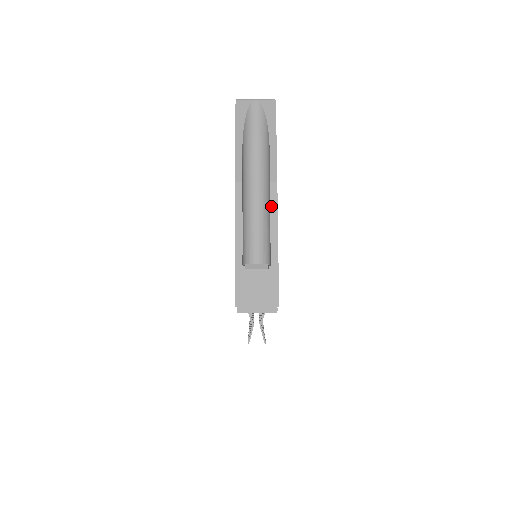
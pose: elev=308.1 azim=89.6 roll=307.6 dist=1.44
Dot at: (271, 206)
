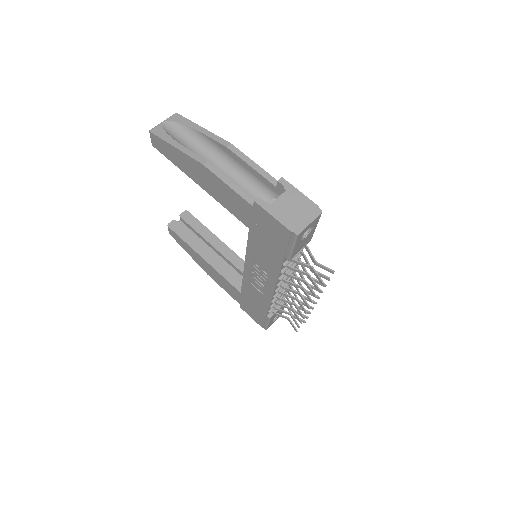
Dot at: (243, 159)
